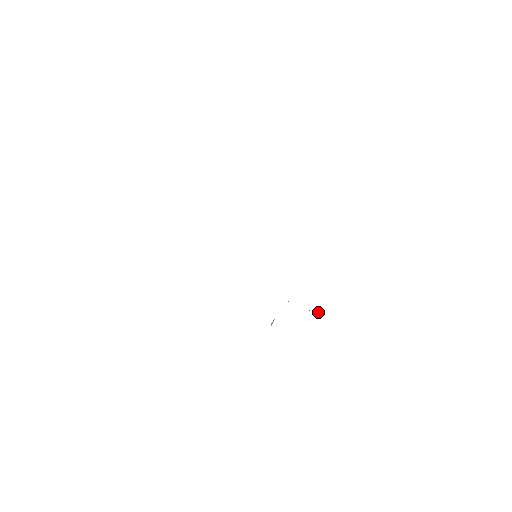
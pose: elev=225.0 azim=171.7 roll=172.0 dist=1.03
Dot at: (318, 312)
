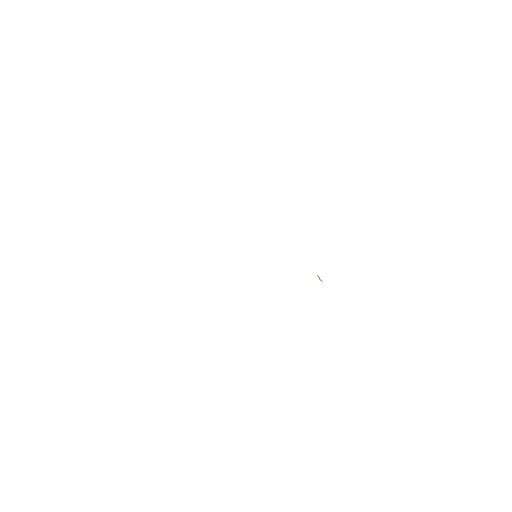
Dot at: occluded
